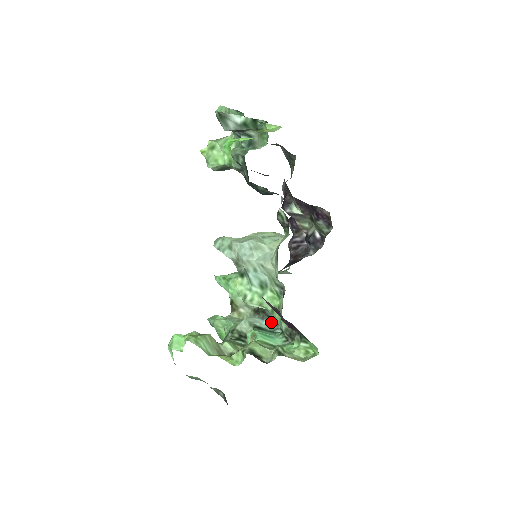
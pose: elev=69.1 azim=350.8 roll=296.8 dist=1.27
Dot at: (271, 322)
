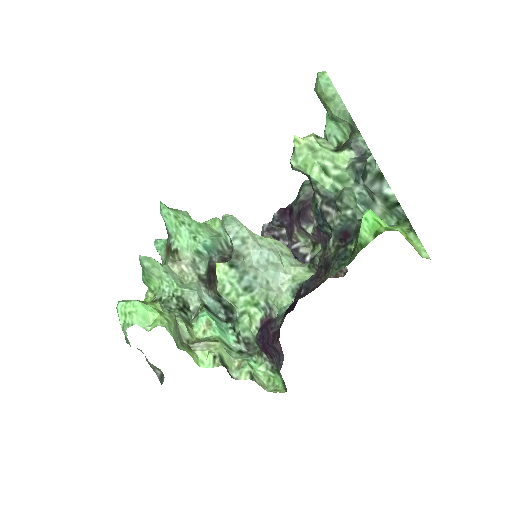
Dot at: (216, 303)
